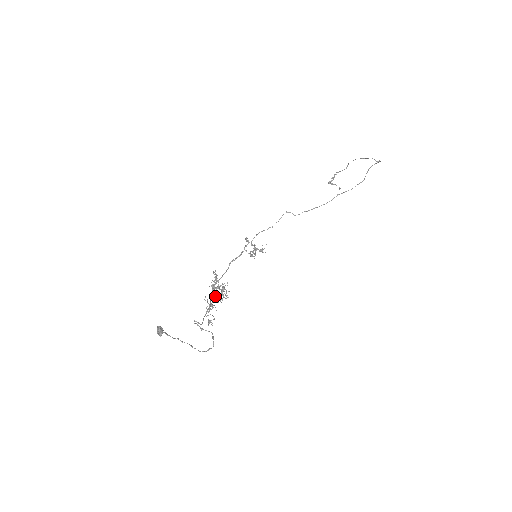
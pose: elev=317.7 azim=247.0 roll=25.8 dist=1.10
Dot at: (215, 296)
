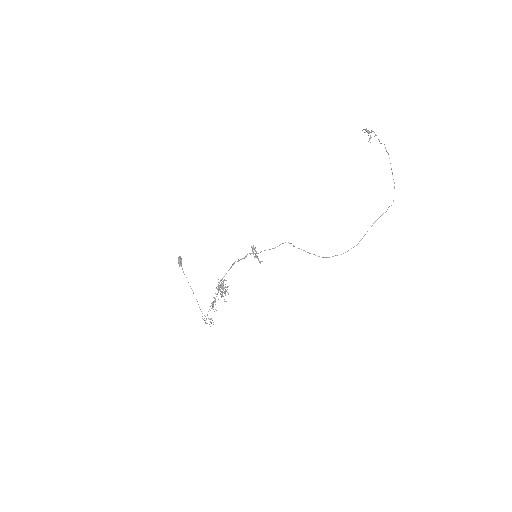
Dot at: occluded
